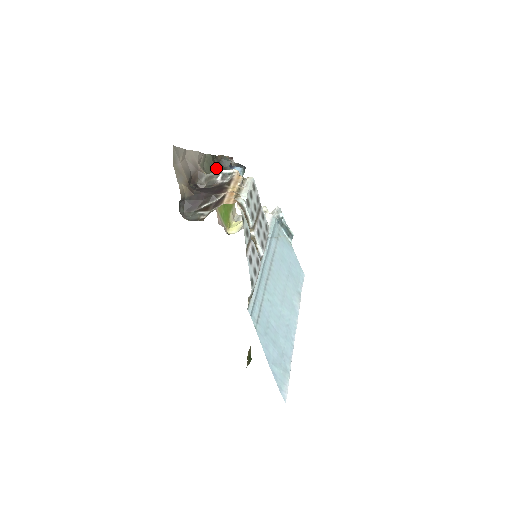
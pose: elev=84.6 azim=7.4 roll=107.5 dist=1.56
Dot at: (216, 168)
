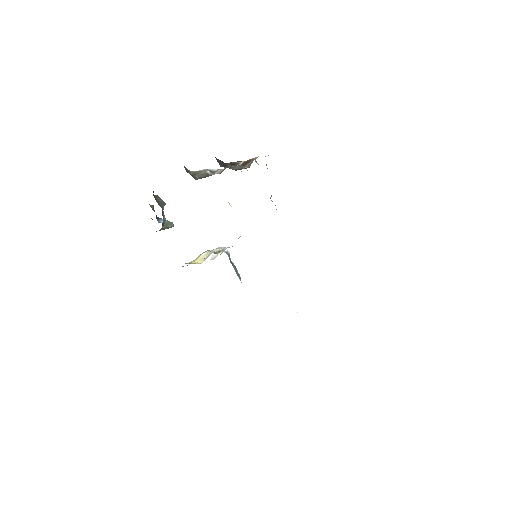
Dot at: occluded
